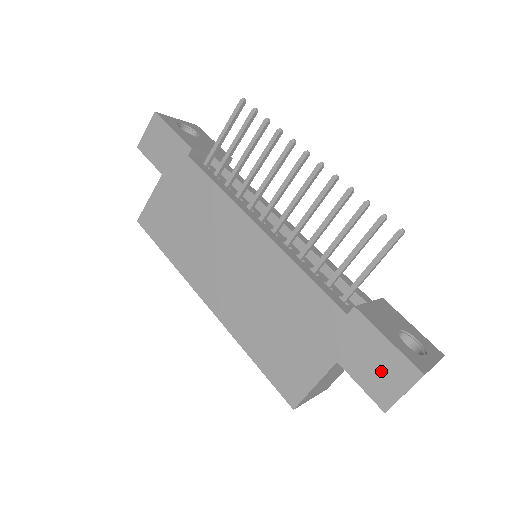
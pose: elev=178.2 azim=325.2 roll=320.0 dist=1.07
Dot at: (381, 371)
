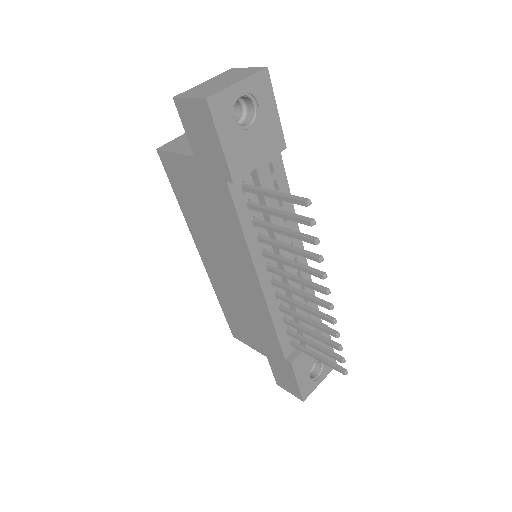
Dot at: (285, 381)
